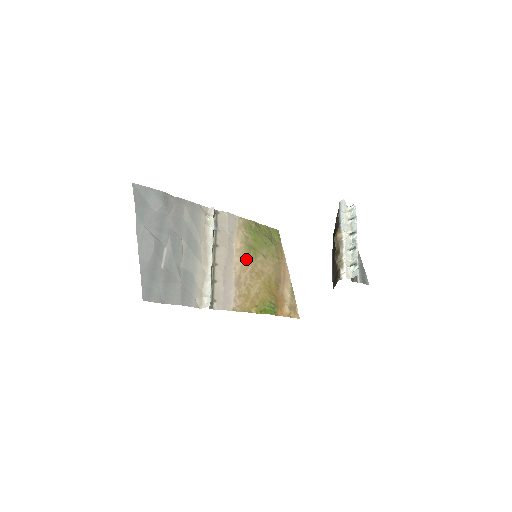
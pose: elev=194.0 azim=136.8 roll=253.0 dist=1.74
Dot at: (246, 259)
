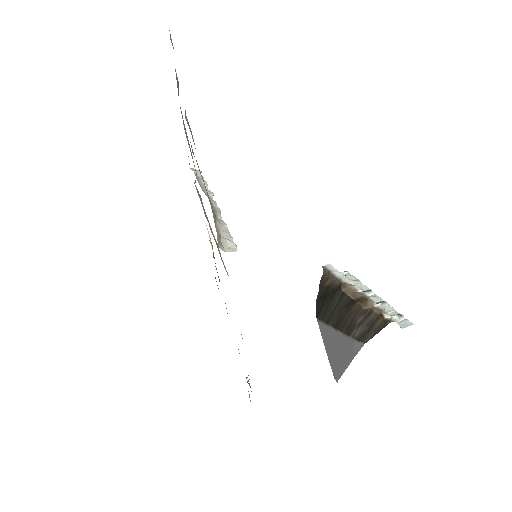
Dot at: occluded
